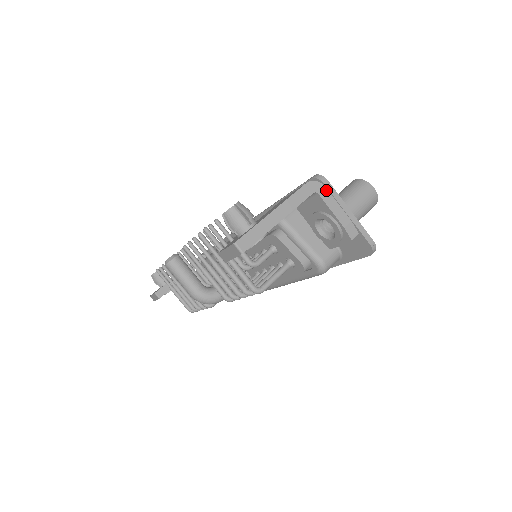
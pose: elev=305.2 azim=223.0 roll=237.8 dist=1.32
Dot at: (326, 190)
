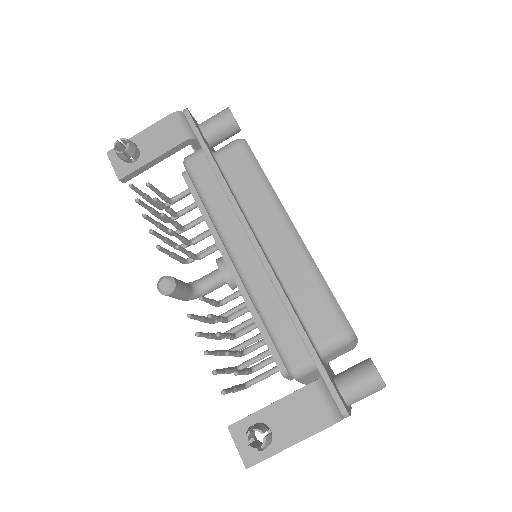
Dot at: (343, 418)
